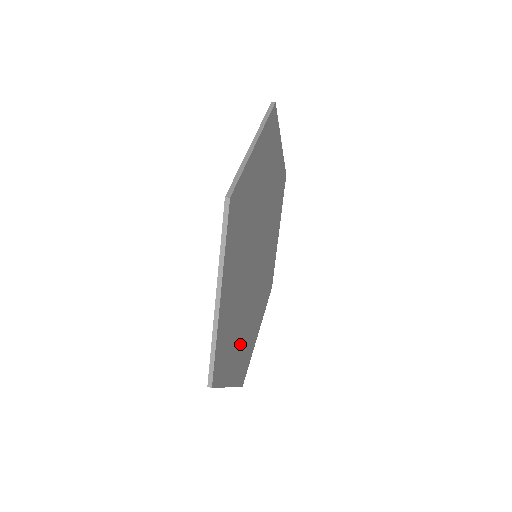
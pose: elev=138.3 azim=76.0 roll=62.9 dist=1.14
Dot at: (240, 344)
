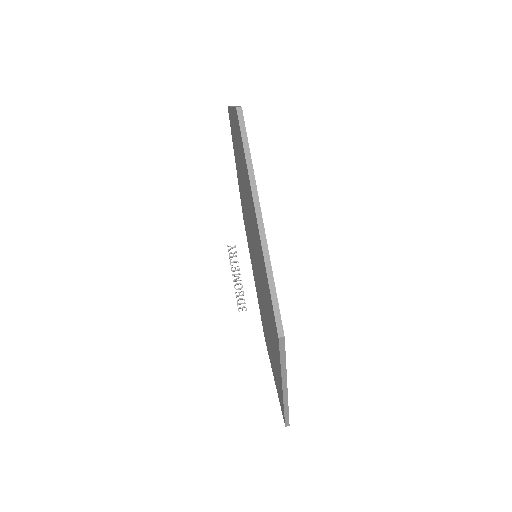
Dot at: occluded
